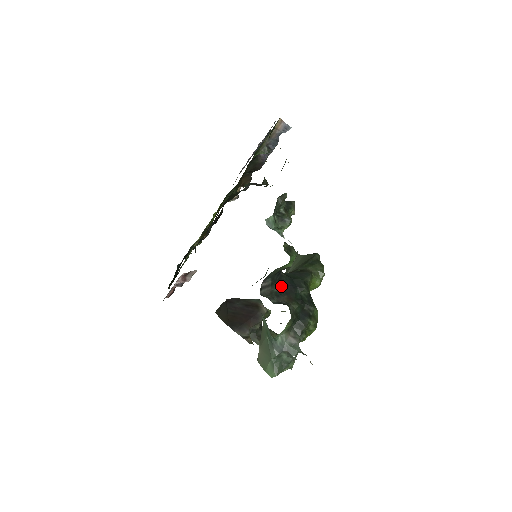
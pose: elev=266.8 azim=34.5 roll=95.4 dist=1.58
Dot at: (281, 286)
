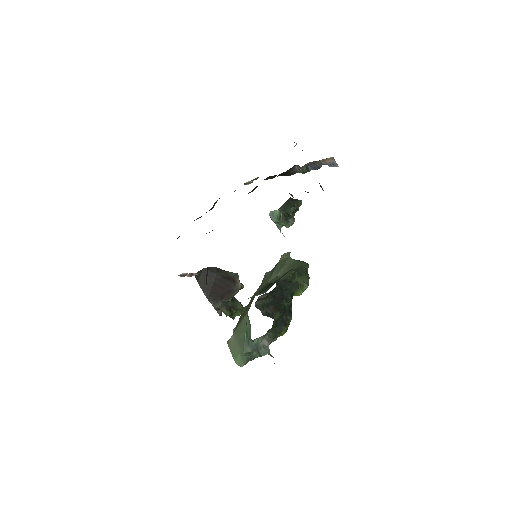
Dot at: (272, 297)
